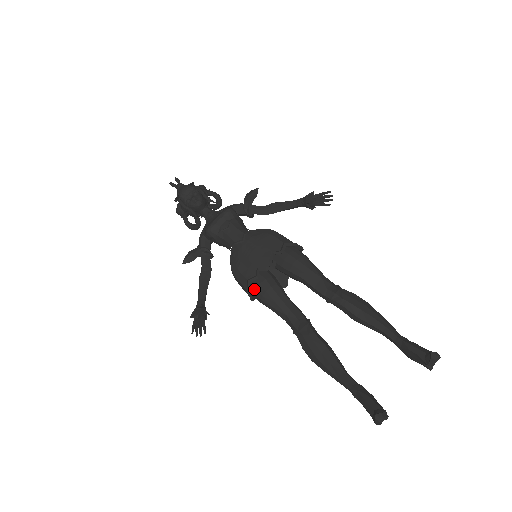
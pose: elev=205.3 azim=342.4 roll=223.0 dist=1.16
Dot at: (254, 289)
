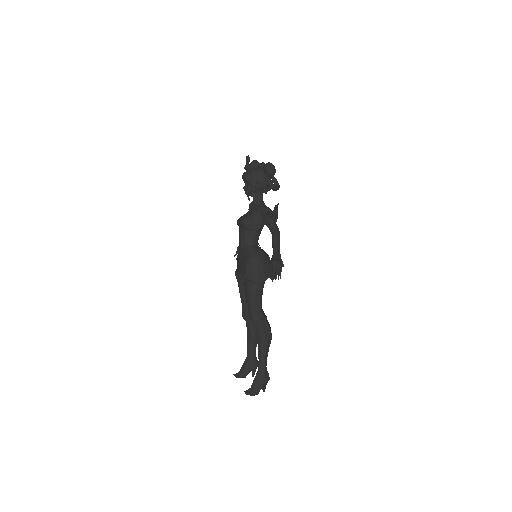
Dot at: occluded
